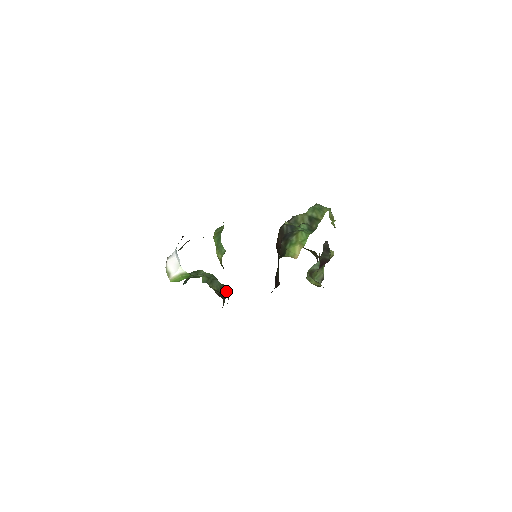
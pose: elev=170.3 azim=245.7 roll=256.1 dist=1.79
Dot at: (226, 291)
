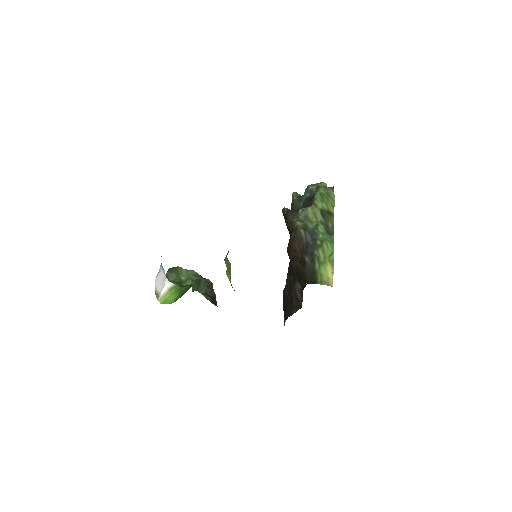
Dot at: (212, 289)
